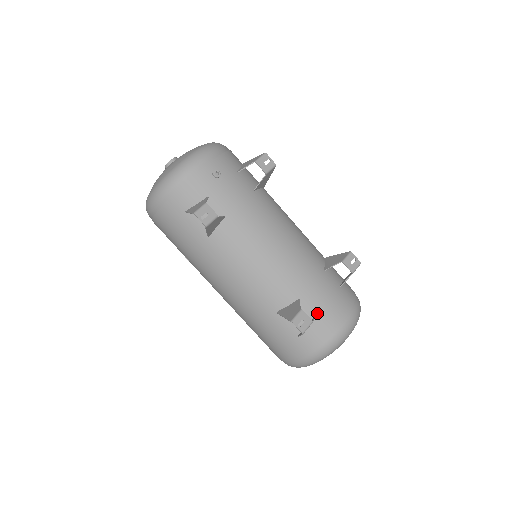
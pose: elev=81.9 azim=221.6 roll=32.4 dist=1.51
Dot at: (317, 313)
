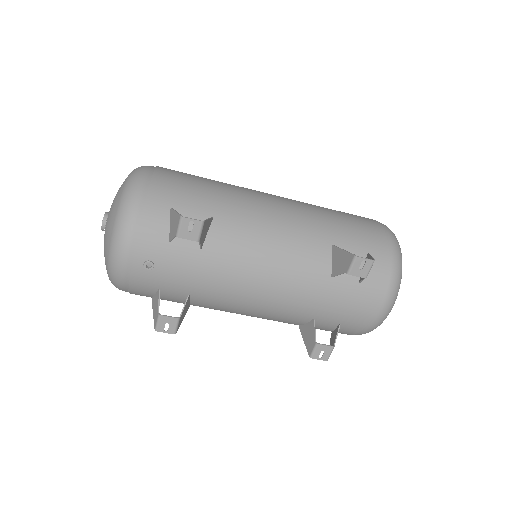
Dot at: (340, 320)
